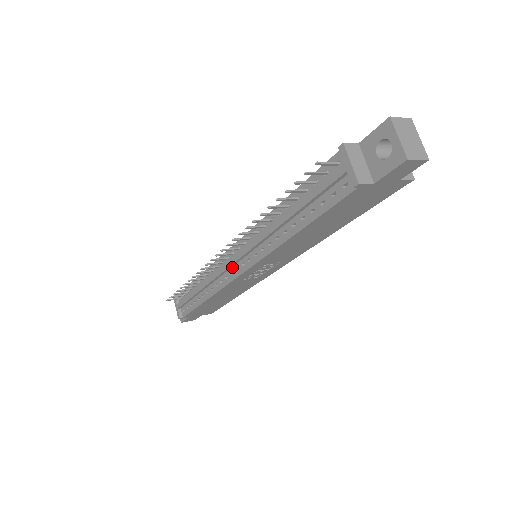
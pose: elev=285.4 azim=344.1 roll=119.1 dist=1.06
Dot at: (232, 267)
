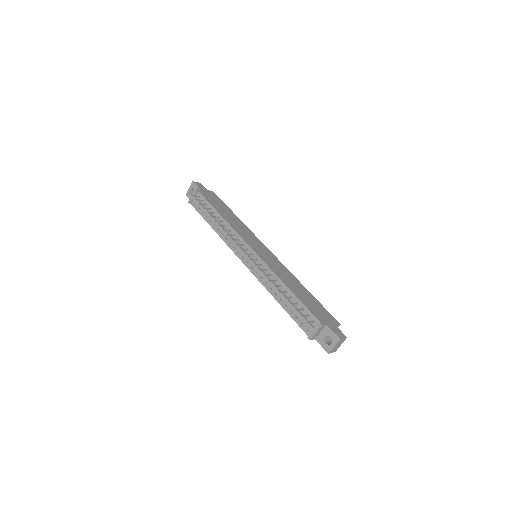
Dot at: (242, 252)
